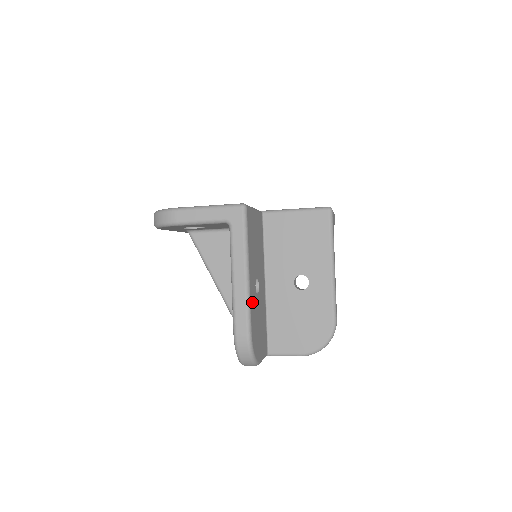
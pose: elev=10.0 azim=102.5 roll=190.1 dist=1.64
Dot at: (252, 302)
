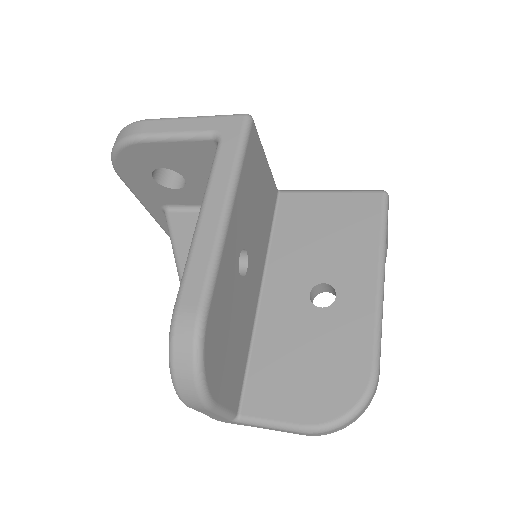
Dot at: (225, 266)
